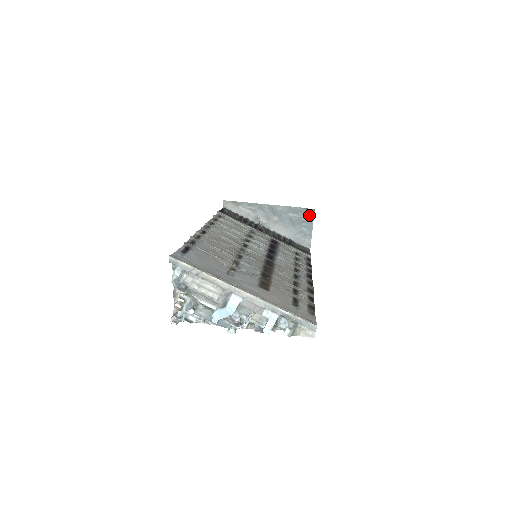
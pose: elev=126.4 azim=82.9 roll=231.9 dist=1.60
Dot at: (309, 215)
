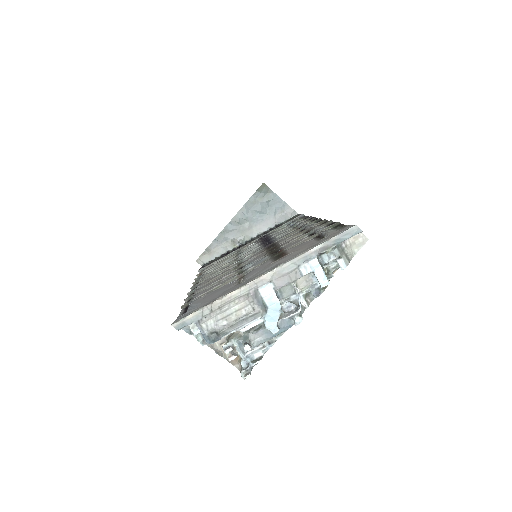
Dot at: (265, 192)
